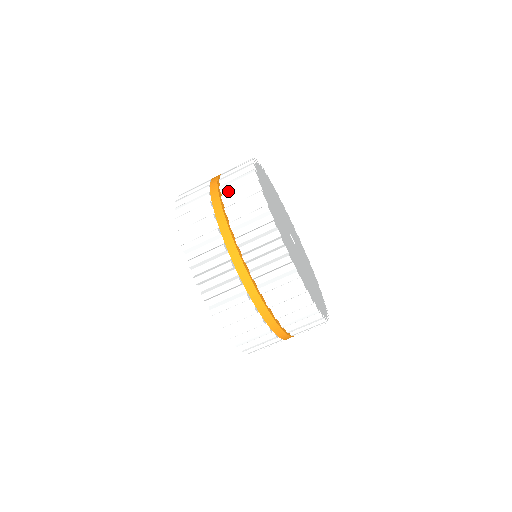
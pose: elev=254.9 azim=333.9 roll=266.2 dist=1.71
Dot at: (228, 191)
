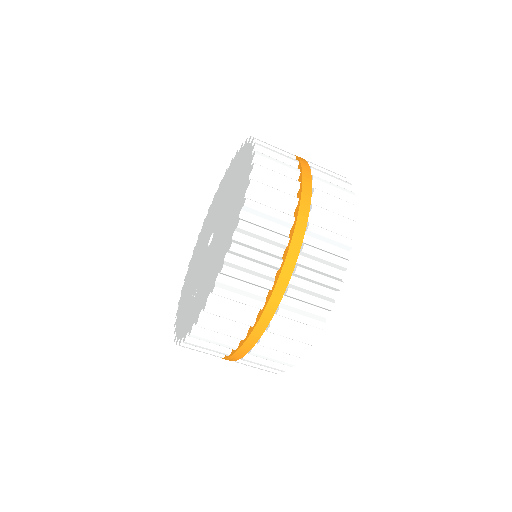
Dot at: (299, 278)
